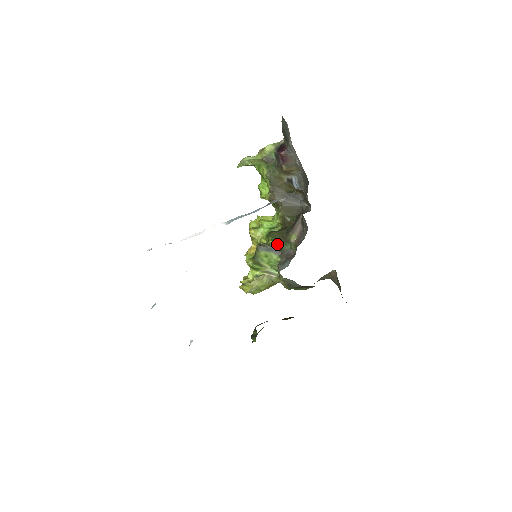
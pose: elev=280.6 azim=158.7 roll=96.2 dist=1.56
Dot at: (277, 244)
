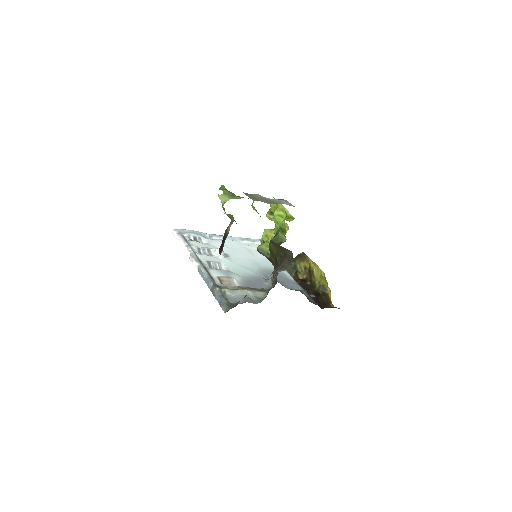
Dot at: (272, 259)
